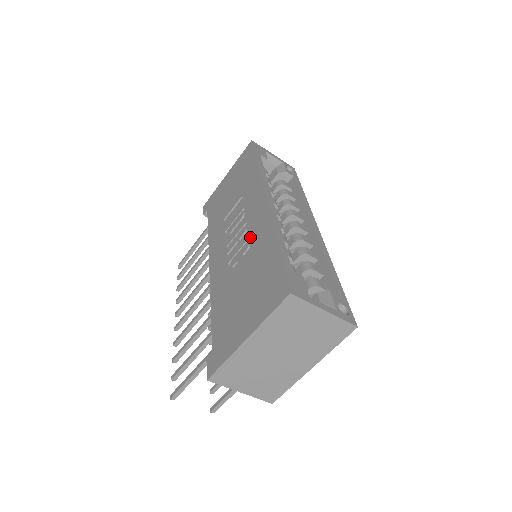
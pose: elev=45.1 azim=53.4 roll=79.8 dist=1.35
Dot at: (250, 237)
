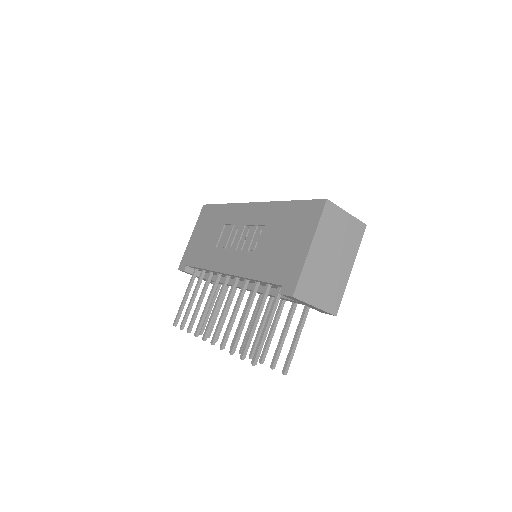
Dot at: (258, 224)
